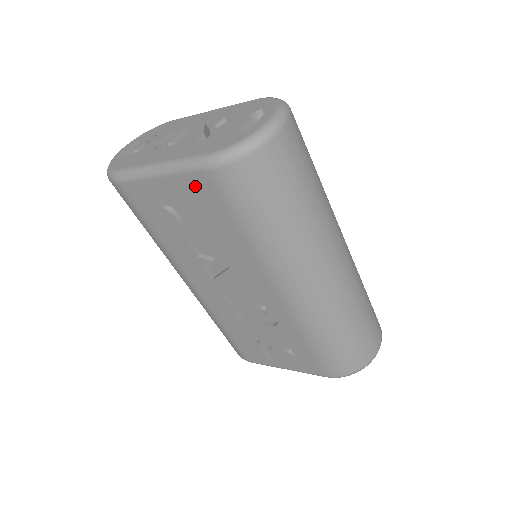
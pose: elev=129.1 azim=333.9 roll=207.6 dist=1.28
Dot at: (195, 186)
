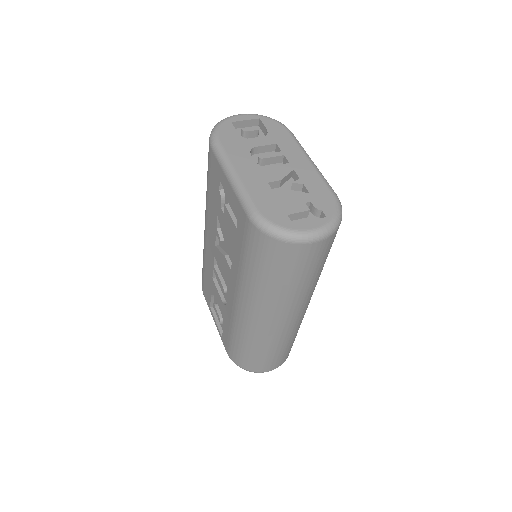
Dot at: (238, 211)
